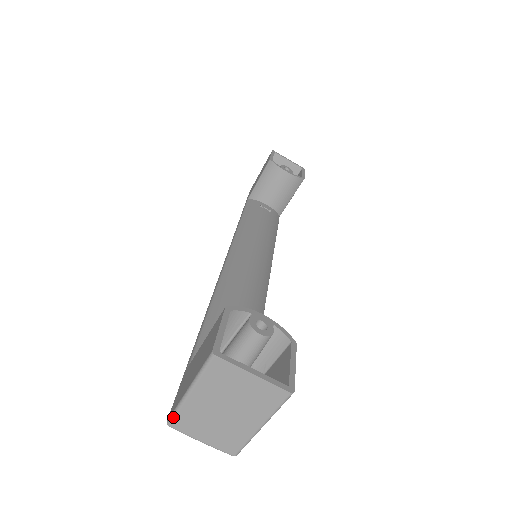
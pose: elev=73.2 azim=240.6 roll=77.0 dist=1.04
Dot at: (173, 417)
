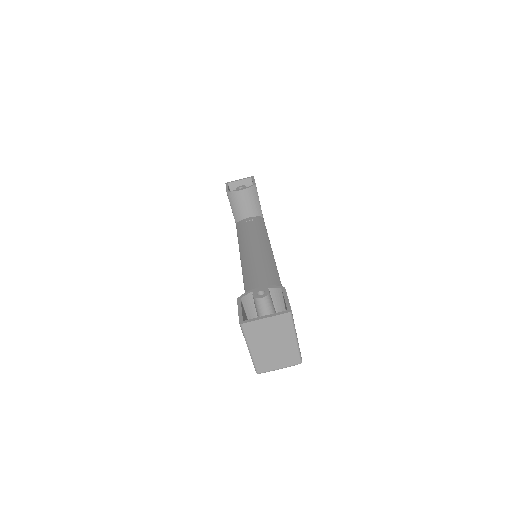
Dot at: (255, 368)
